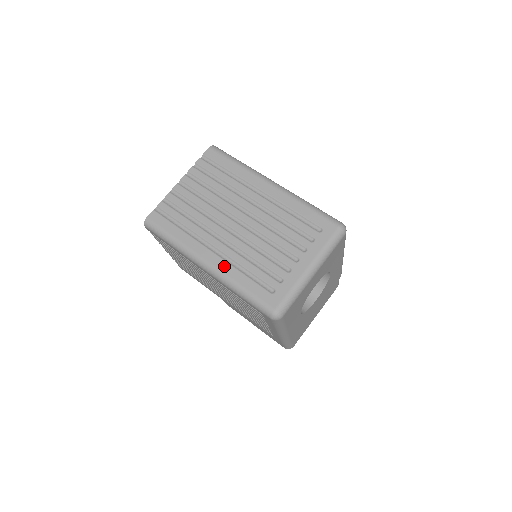
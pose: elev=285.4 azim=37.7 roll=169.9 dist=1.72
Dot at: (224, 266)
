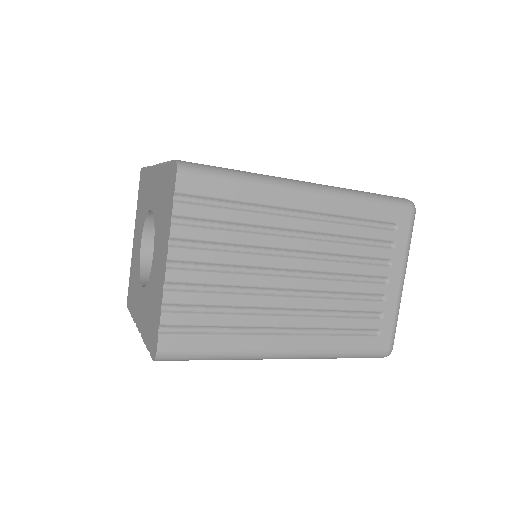
Dot at: (311, 343)
